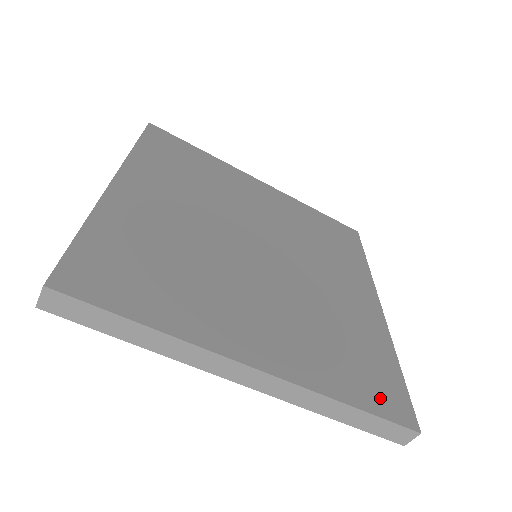
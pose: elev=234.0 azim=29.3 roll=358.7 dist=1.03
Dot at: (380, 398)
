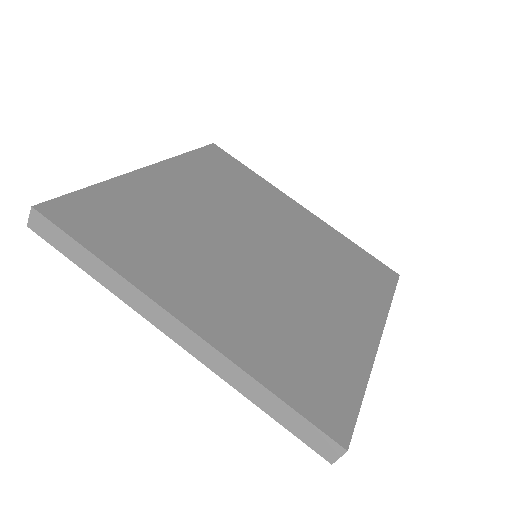
Dot at: (314, 401)
